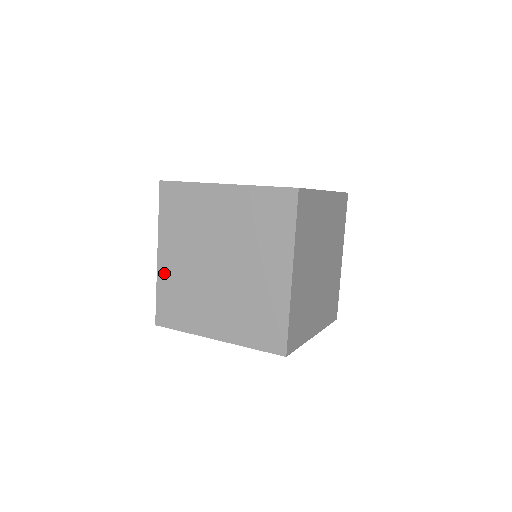
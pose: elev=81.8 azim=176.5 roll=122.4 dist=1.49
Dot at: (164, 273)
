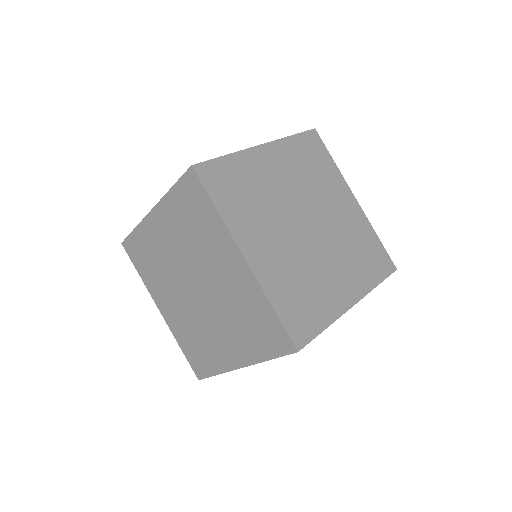
Dot at: (173, 326)
